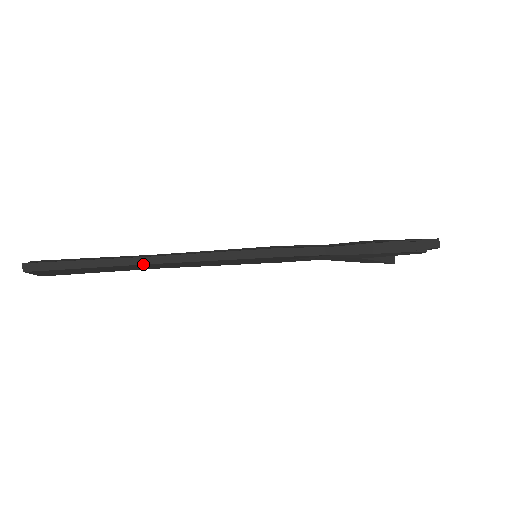
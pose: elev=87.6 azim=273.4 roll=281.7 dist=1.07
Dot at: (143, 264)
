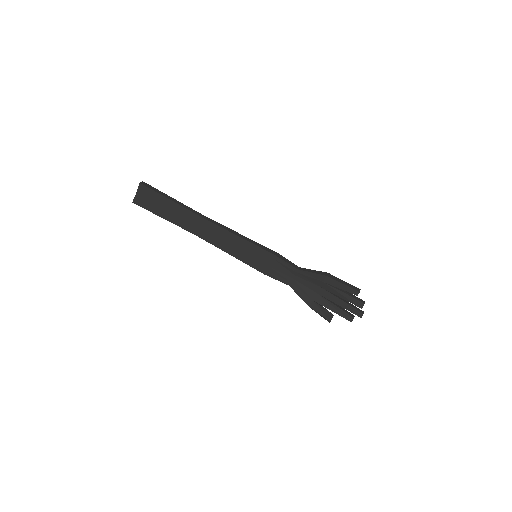
Dot at: (199, 216)
